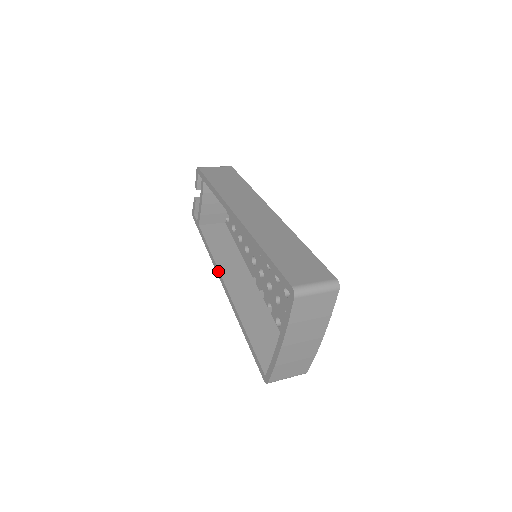
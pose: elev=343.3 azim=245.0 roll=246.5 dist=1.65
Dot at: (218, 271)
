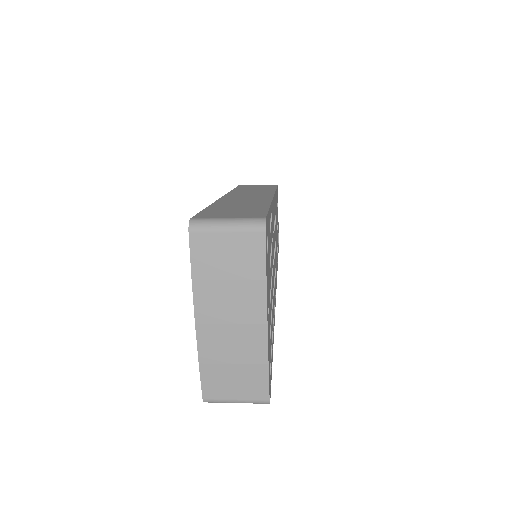
Dot at: occluded
